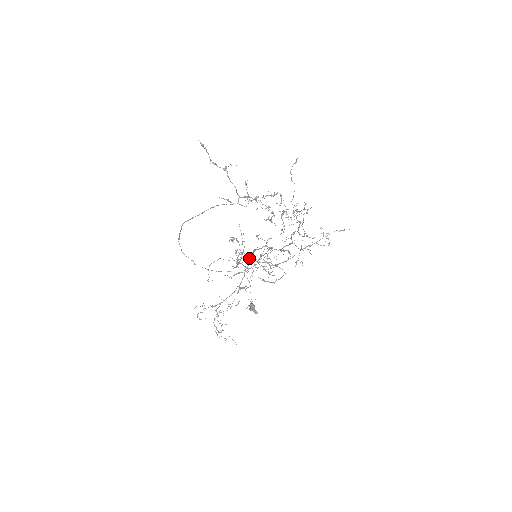
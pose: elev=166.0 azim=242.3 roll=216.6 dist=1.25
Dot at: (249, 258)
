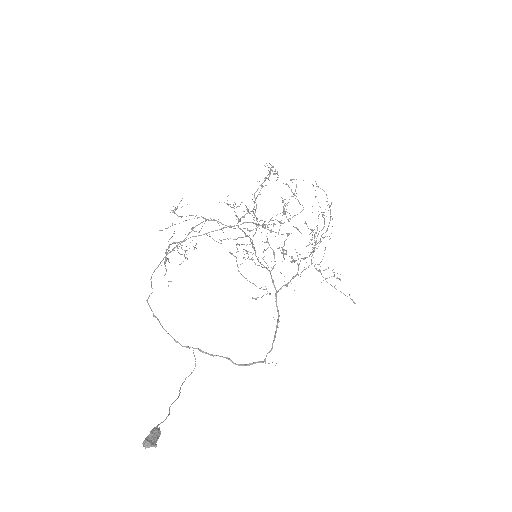
Dot at: (252, 242)
